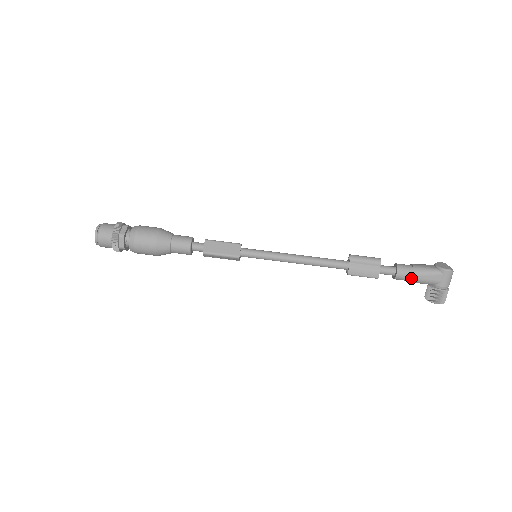
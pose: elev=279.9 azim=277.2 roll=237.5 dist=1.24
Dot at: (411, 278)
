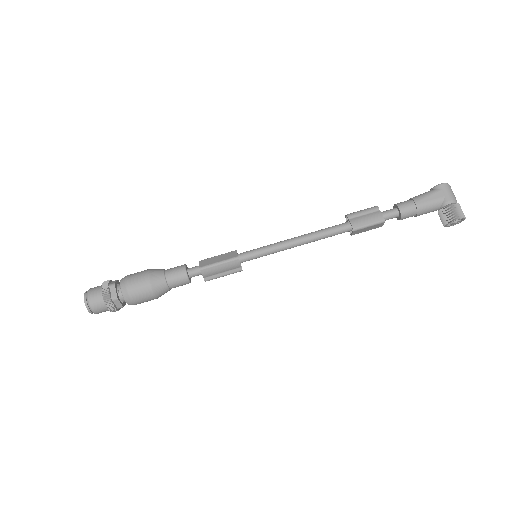
Dot at: (415, 207)
